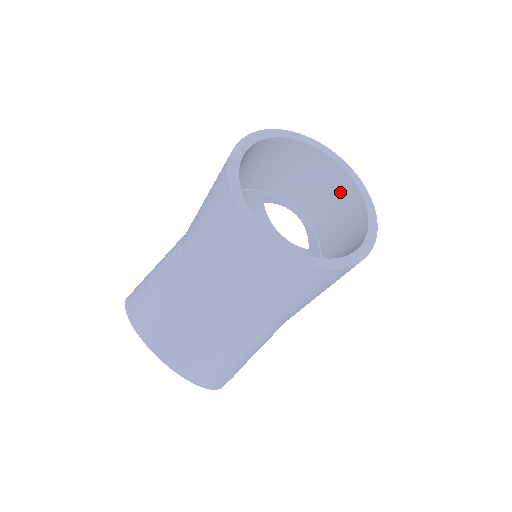
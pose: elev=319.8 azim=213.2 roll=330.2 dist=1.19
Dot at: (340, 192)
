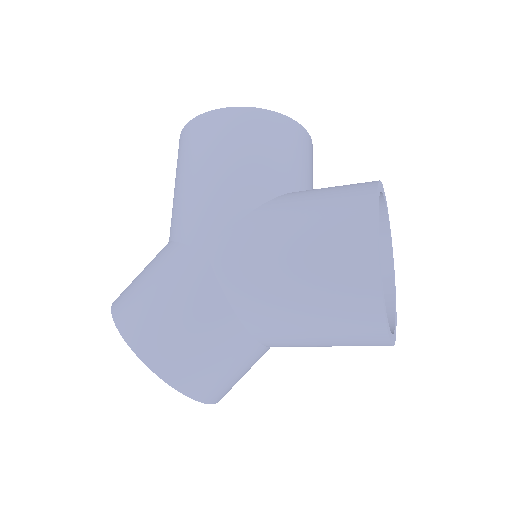
Dot at: occluded
